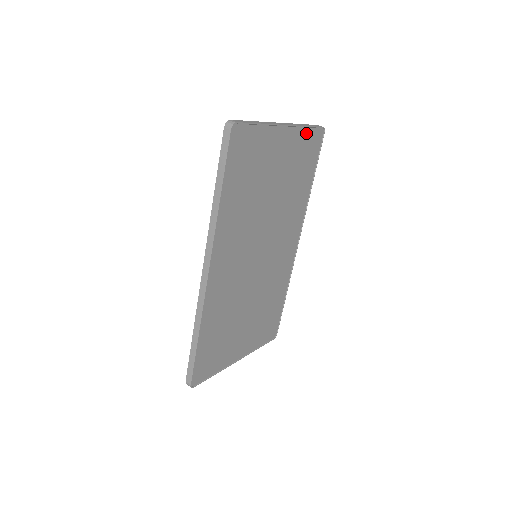
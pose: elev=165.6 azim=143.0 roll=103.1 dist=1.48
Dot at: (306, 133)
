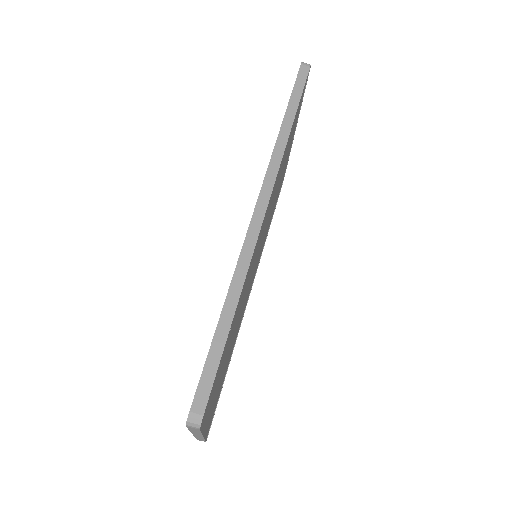
Dot at: occluded
